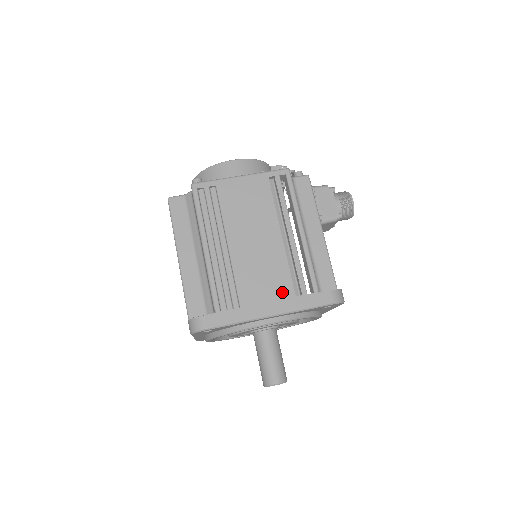
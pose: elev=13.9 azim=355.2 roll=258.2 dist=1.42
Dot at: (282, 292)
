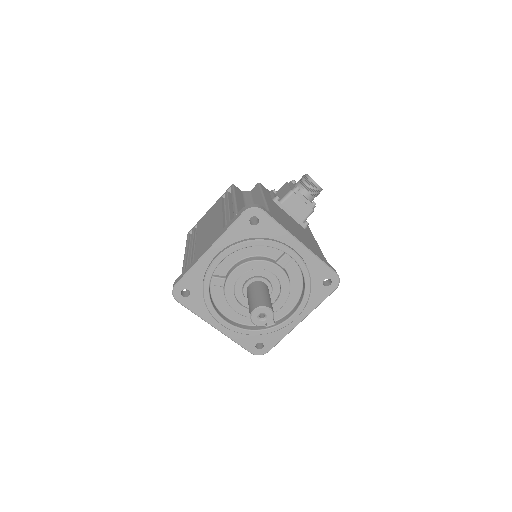
Dot at: (216, 234)
